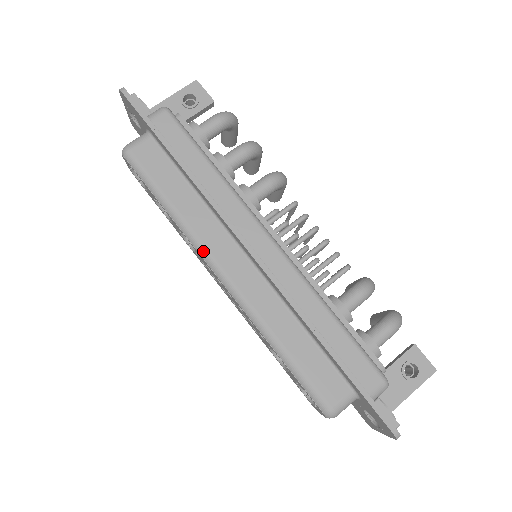
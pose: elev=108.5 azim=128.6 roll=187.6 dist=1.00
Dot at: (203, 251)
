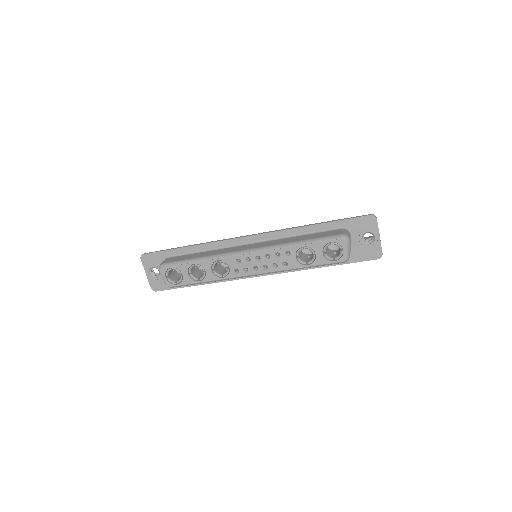
Dot at: (229, 254)
